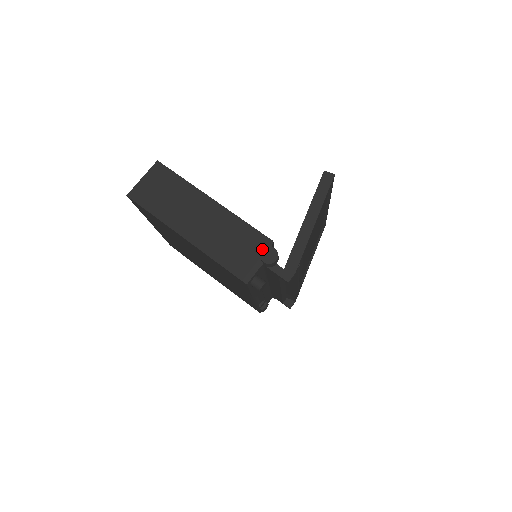
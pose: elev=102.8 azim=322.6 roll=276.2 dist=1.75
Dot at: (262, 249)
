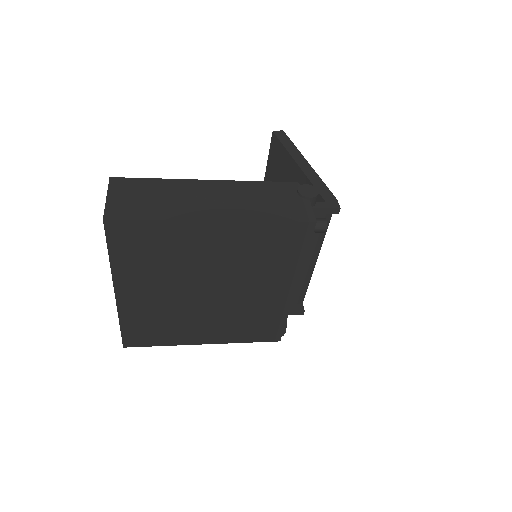
Dot at: (297, 190)
